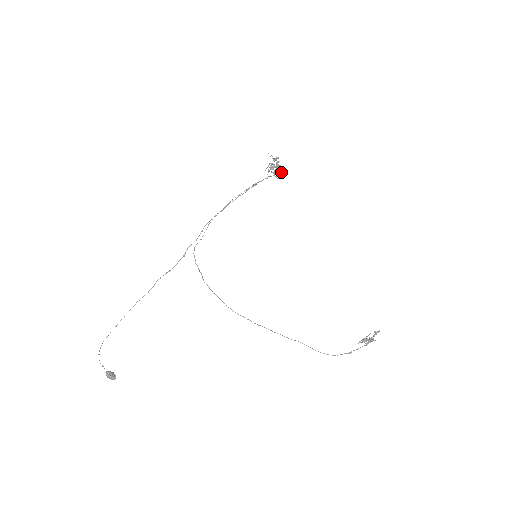
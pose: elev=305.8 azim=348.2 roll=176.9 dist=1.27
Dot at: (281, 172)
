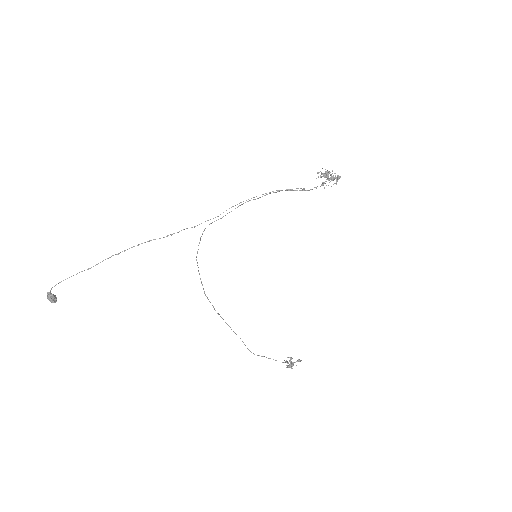
Dot at: occluded
